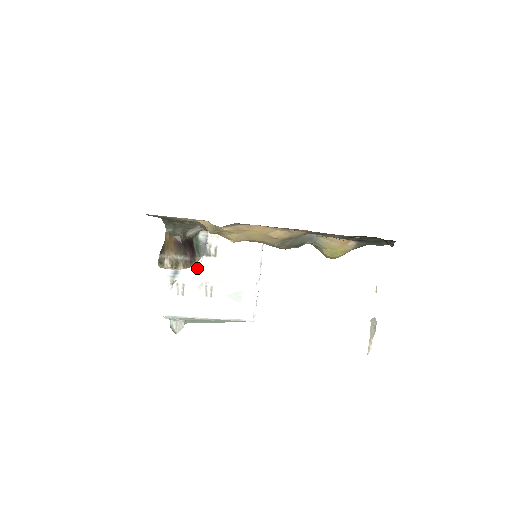
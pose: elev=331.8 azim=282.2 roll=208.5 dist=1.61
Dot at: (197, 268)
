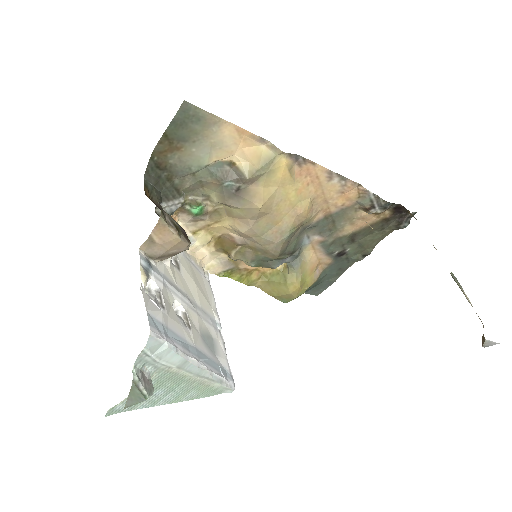
Dot at: (167, 273)
